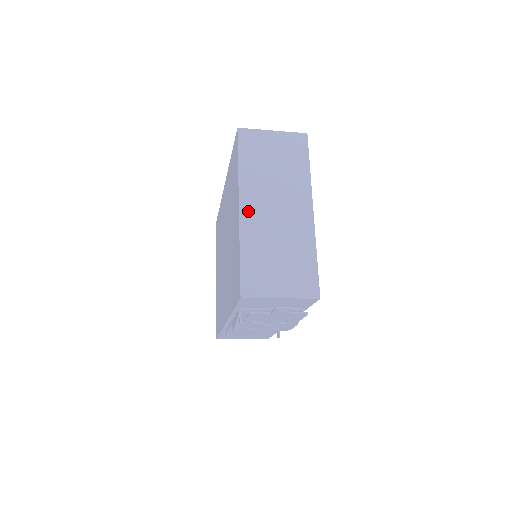
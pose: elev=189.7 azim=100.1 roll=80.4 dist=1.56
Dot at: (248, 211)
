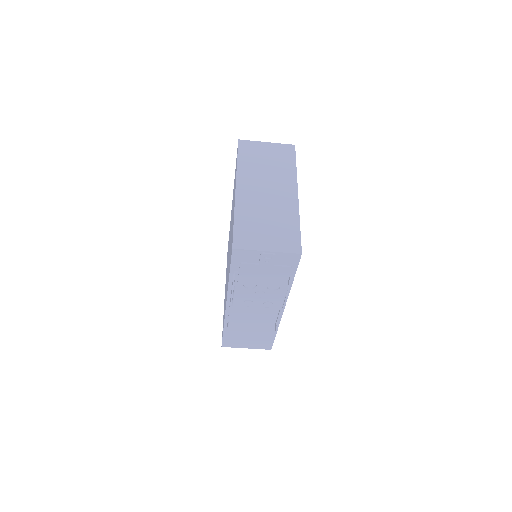
Dot at: (243, 191)
